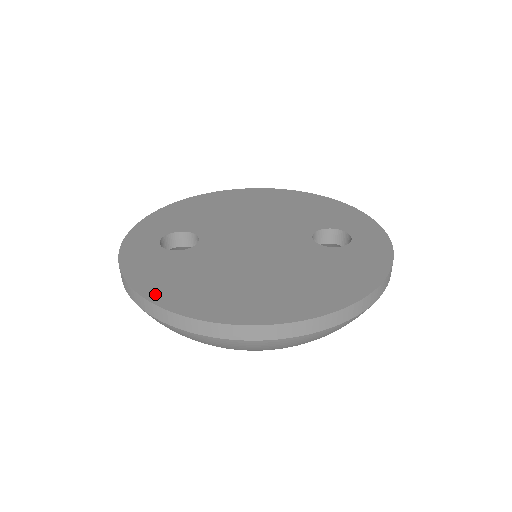
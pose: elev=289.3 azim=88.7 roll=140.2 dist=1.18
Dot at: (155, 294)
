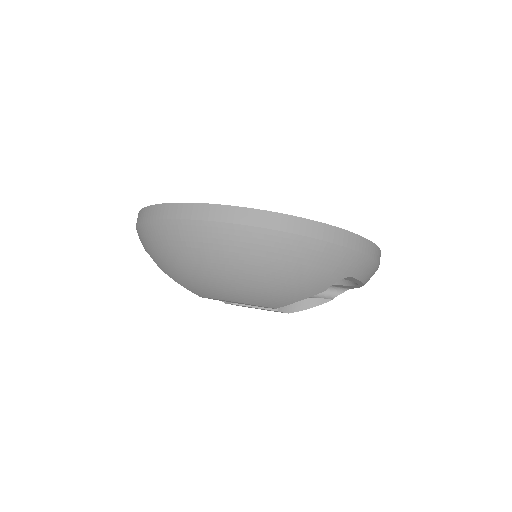
Dot at: occluded
